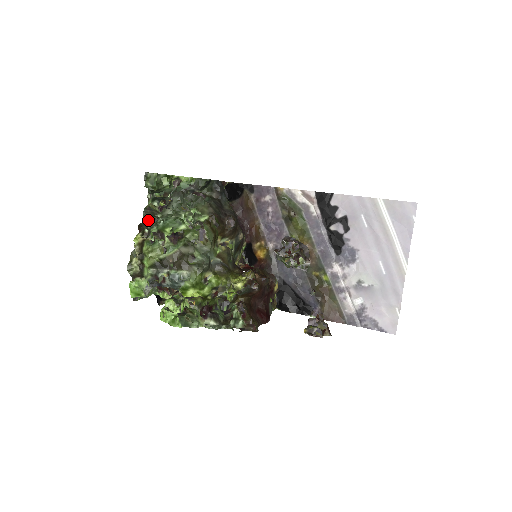
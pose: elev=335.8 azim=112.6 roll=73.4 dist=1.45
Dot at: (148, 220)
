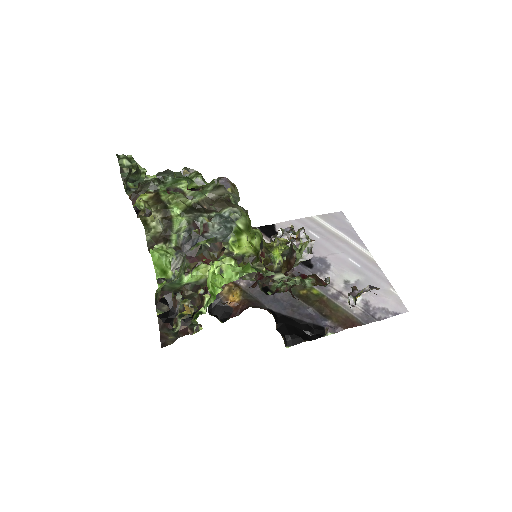
Dot at: (148, 181)
